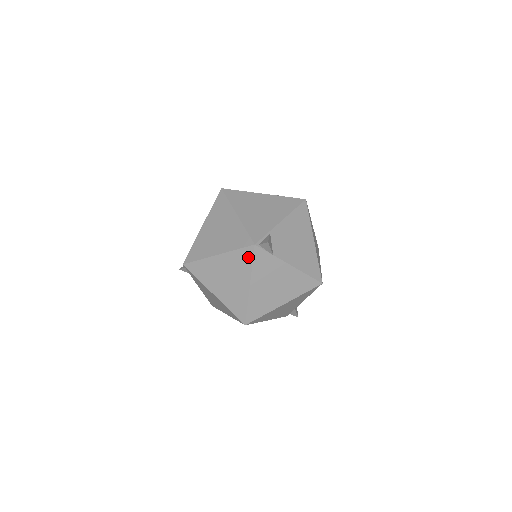
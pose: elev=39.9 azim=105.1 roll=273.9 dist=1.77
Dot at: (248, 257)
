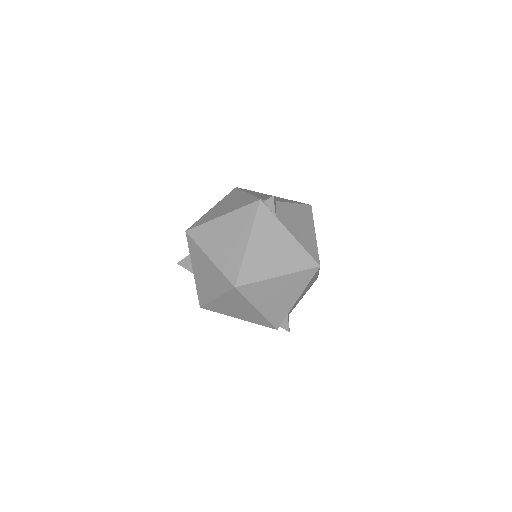
Dot at: (252, 212)
